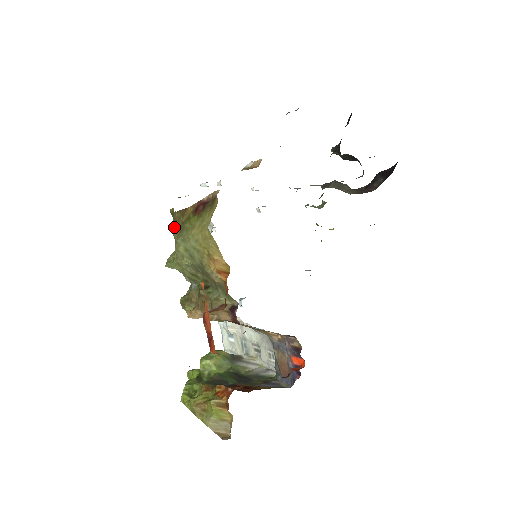
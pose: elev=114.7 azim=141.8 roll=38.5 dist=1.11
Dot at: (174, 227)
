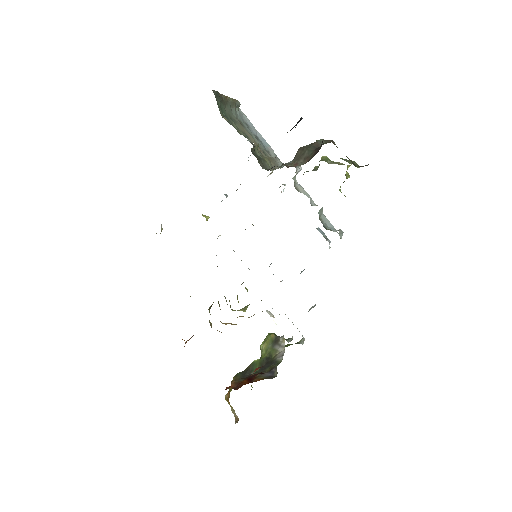
Dot at: occluded
